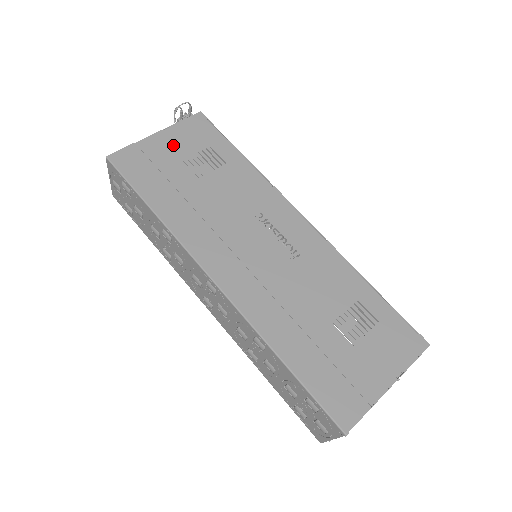
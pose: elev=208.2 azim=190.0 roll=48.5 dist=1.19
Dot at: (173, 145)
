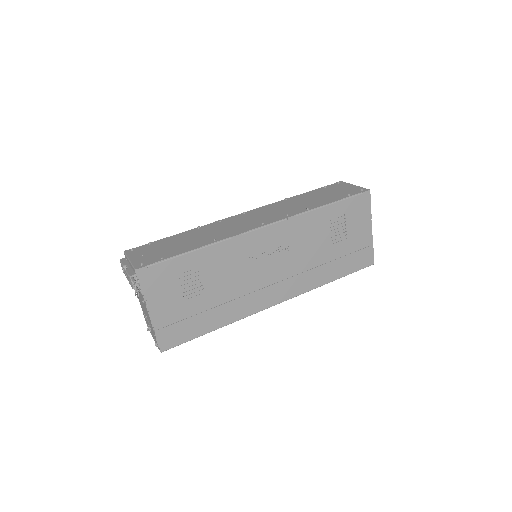
Dot at: (166, 303)
